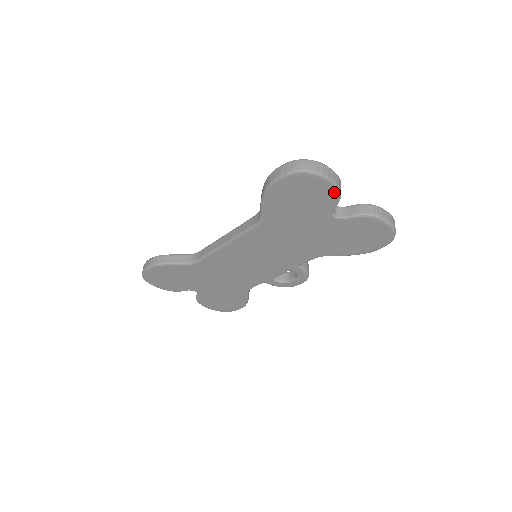
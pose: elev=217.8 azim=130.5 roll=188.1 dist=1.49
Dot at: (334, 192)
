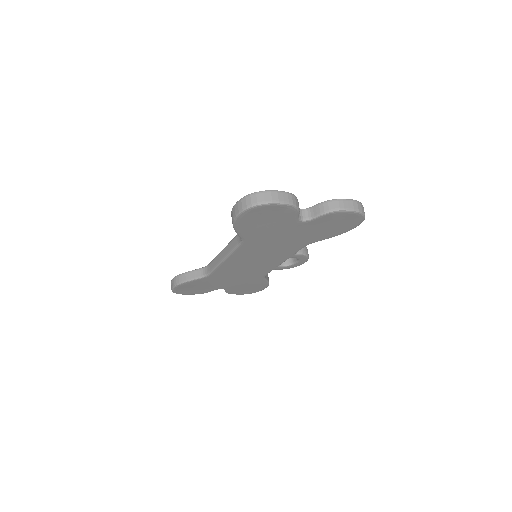
Dot at: (291, 209)
